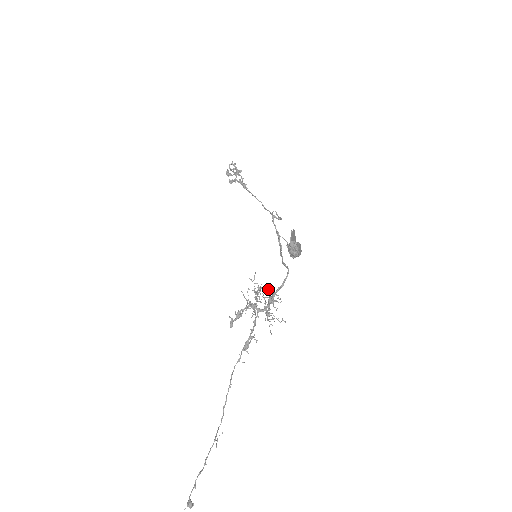
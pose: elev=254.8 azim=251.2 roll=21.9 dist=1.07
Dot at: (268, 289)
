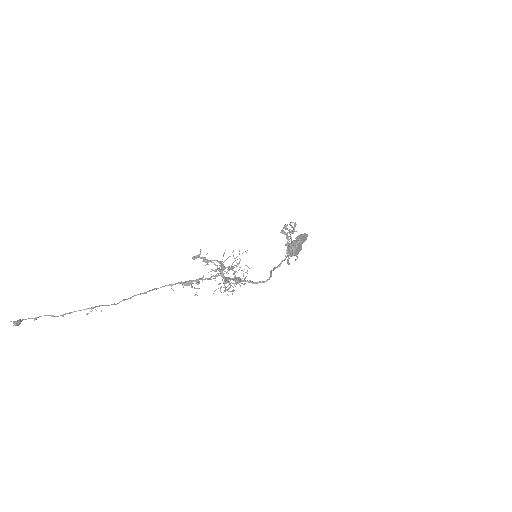
Dot at: occluded
